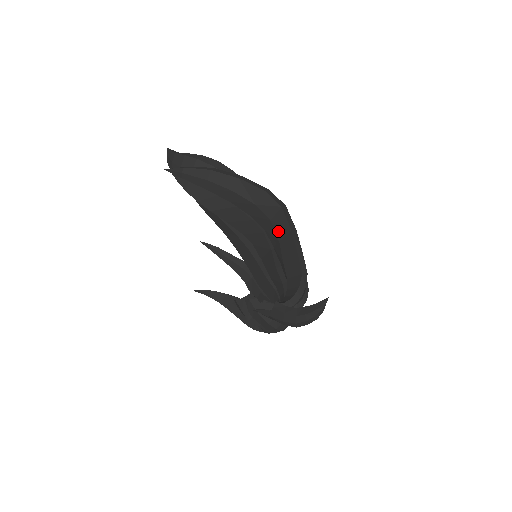
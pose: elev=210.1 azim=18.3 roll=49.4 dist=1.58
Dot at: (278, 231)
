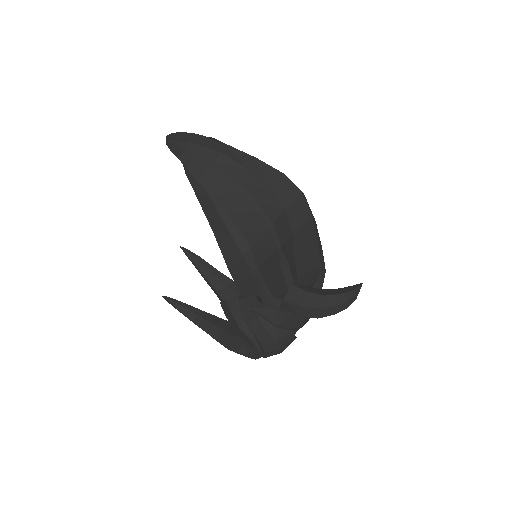
Dot at: (293, 220)
